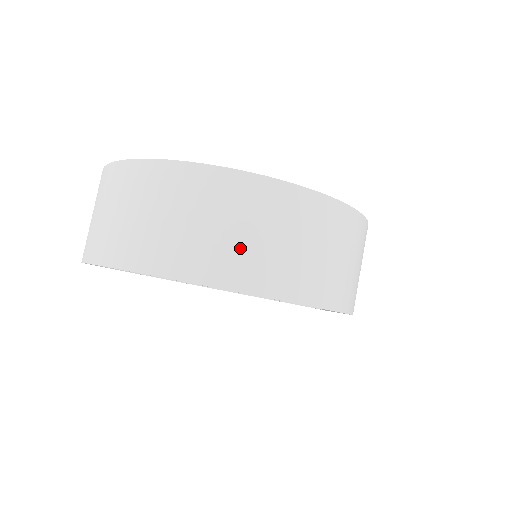
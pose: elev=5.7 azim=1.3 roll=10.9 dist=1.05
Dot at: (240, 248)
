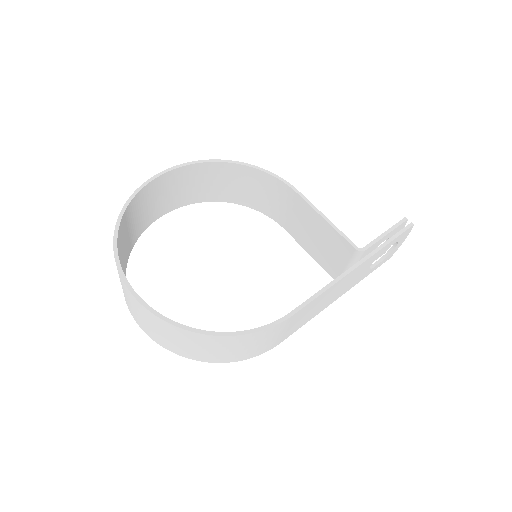
Dot at: (146, 326)
